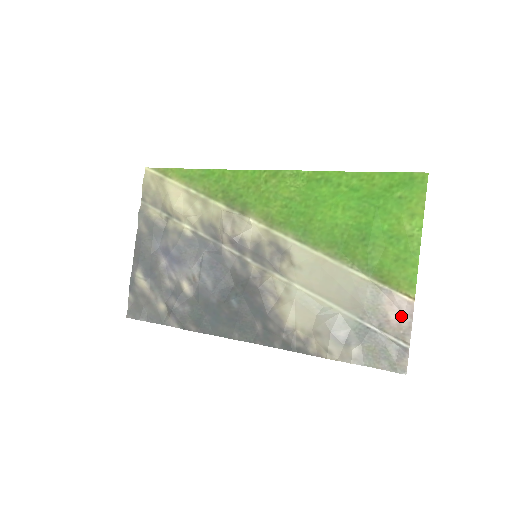
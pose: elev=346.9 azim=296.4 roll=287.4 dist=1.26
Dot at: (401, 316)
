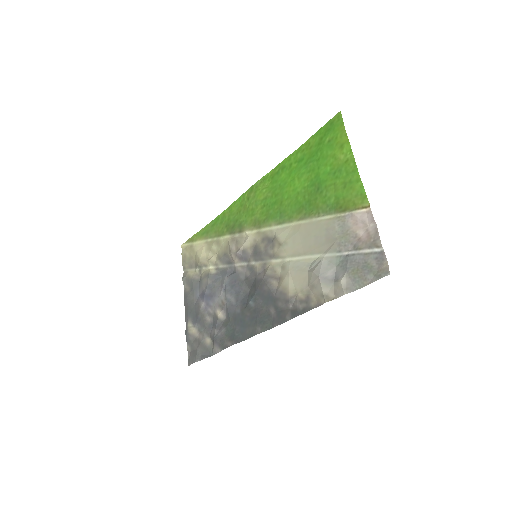
Dot at: (367, 228)
